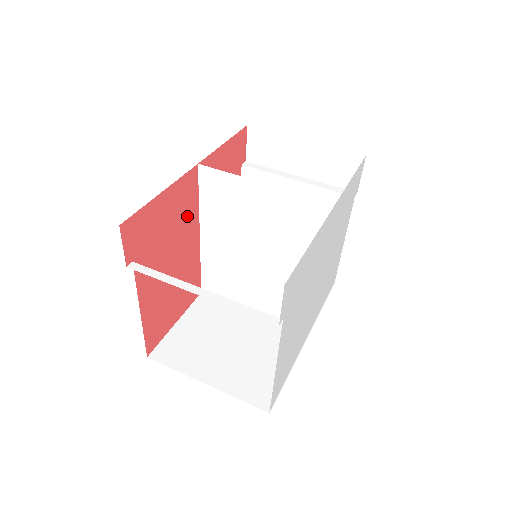
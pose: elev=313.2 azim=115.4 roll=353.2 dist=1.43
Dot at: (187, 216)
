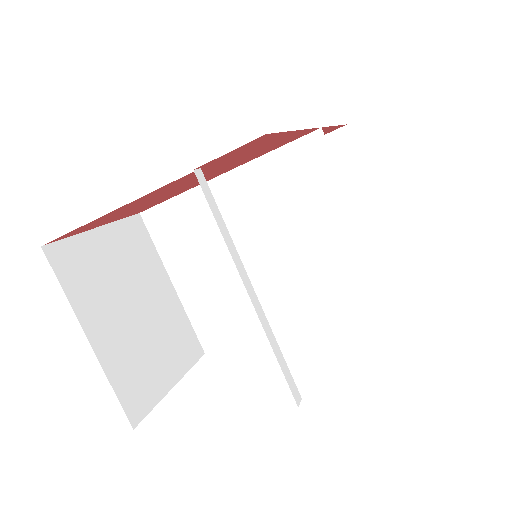
Dot at: (252, 157)
